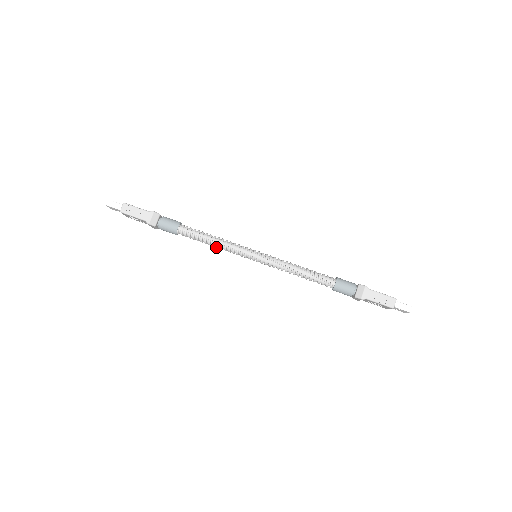
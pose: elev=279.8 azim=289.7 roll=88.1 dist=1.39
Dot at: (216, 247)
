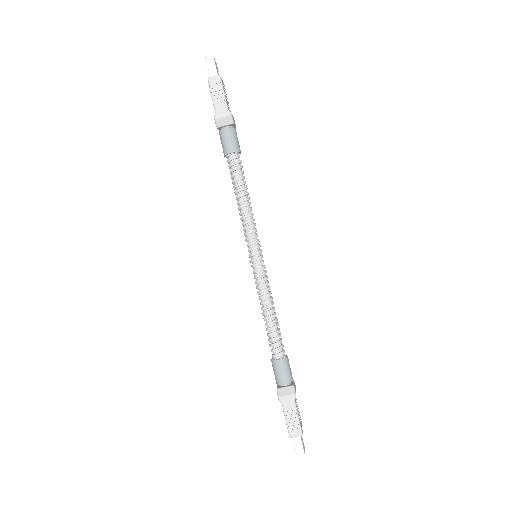
Dot at: (238, 207)
